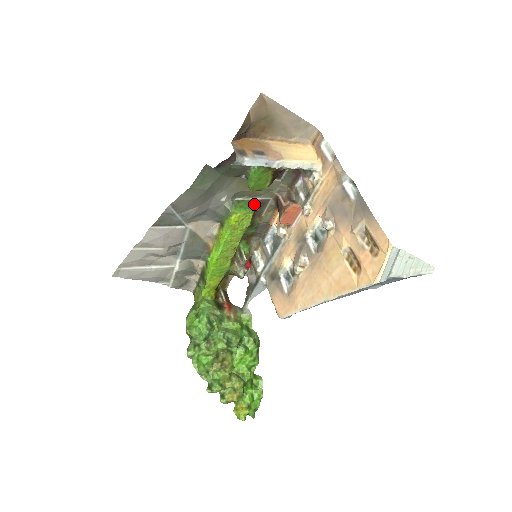
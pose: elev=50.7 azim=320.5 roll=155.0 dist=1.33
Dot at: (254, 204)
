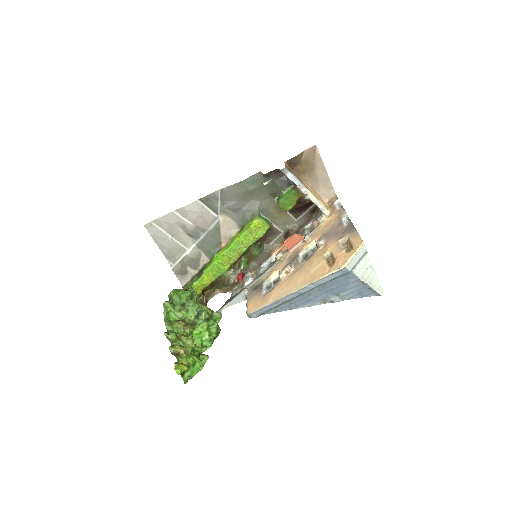
Dot at: (271, 227)
